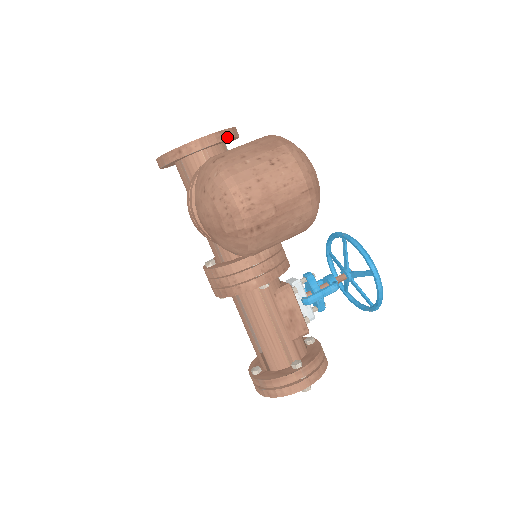
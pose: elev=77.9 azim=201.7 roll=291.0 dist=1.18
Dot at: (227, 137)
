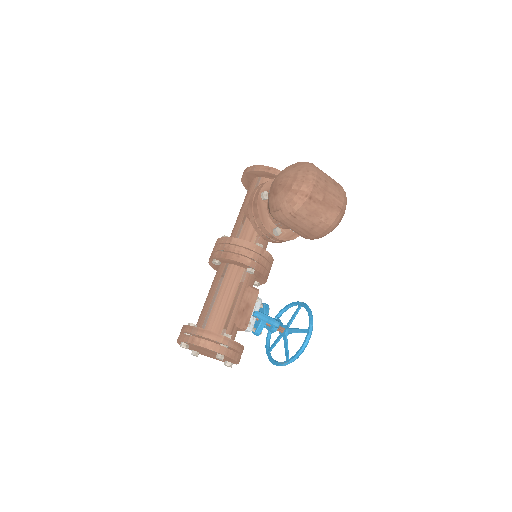
Dot at: occluded
